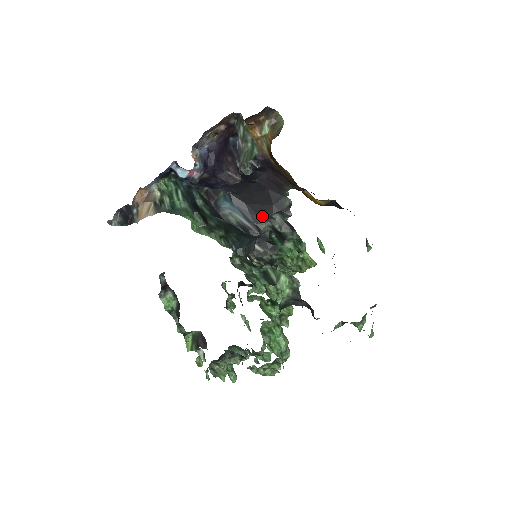
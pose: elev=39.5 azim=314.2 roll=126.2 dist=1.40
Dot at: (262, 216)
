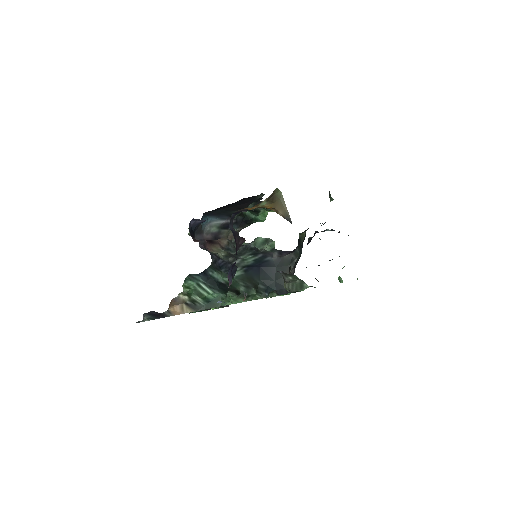
Dot at: occluded
